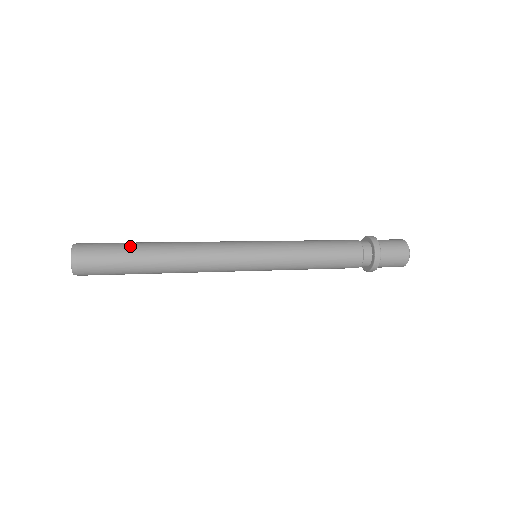
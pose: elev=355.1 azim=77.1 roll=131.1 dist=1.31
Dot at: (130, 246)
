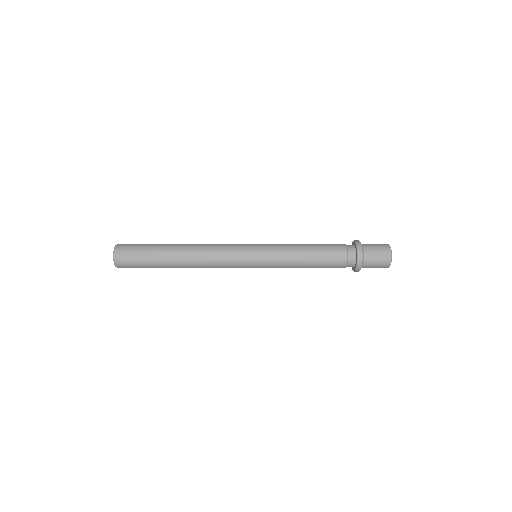
Dot at: occluded
